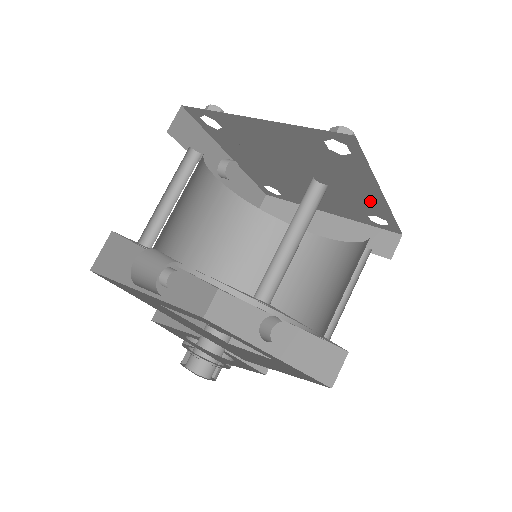
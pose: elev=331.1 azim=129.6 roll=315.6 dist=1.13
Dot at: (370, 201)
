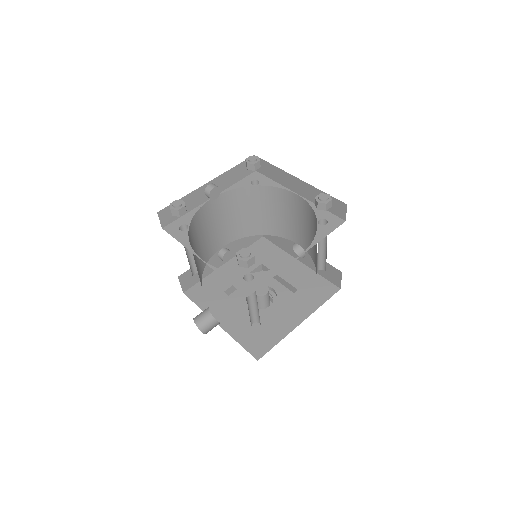
Dot at: occluded
